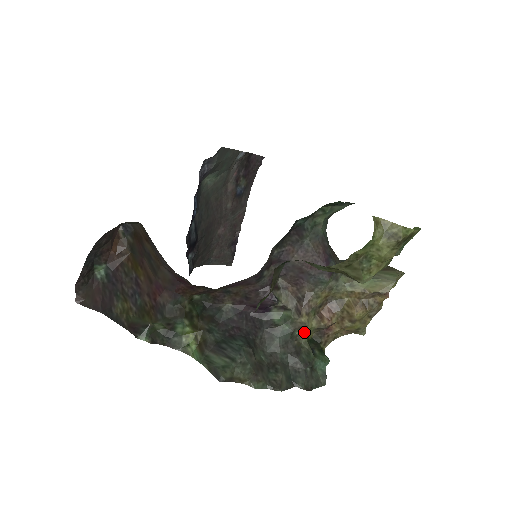
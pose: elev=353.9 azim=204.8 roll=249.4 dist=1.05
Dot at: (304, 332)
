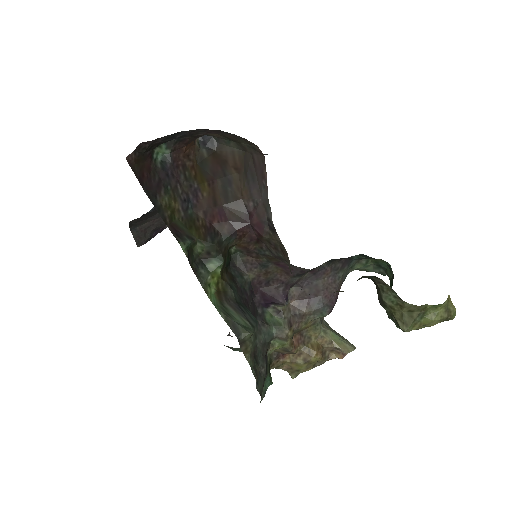
Dot at: (277, 344)
